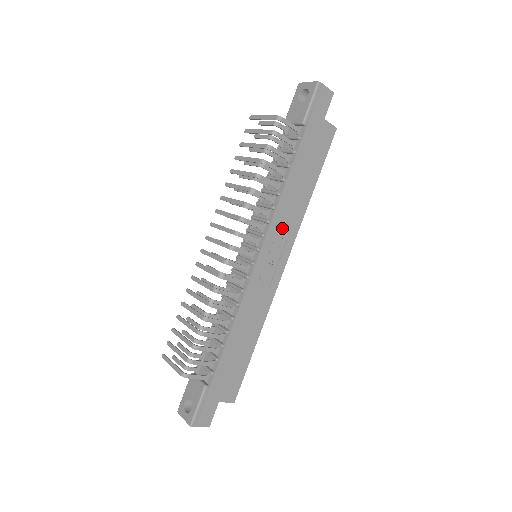
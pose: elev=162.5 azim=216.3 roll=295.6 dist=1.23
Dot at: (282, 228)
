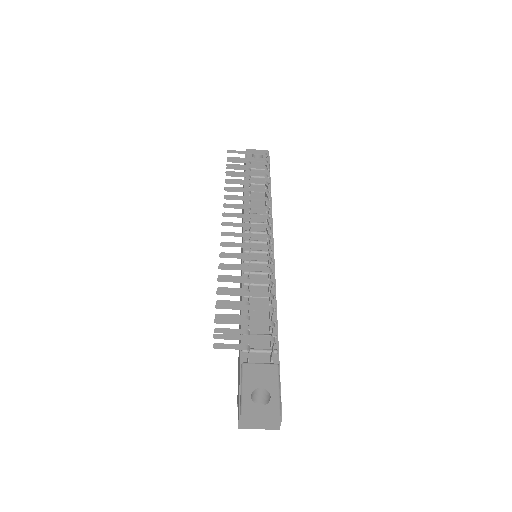
Dot at: occluded
